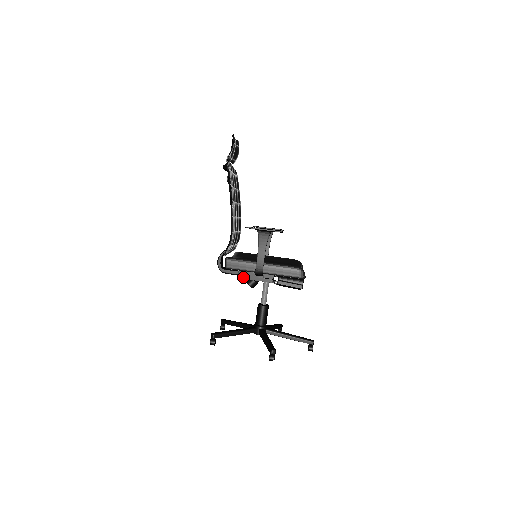
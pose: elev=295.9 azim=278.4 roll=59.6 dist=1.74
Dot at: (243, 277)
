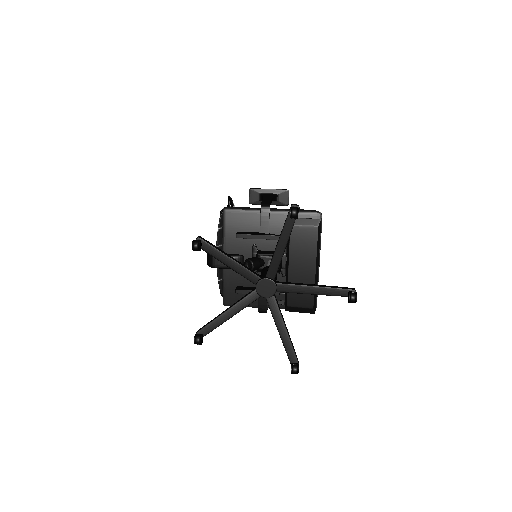
Dot at: (243, 234)
